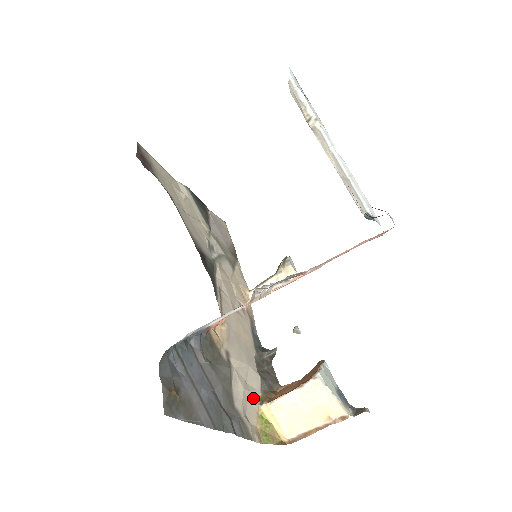
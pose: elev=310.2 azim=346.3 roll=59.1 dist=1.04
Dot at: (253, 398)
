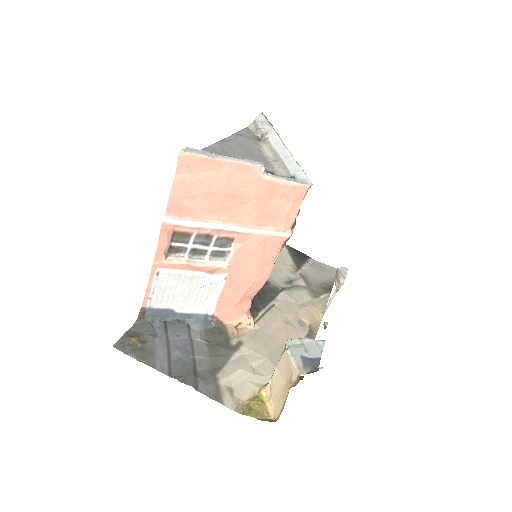
Dot at: (255, 381)
